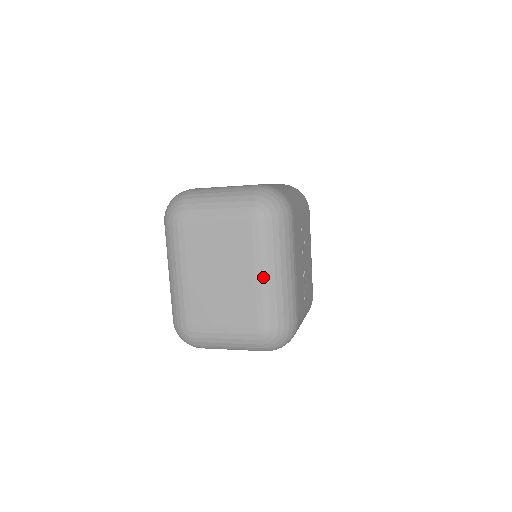
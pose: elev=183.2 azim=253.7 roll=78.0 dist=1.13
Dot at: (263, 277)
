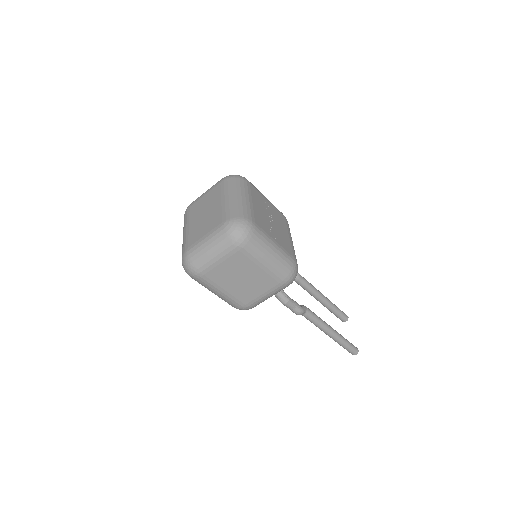
Dot at: (226, 199)
